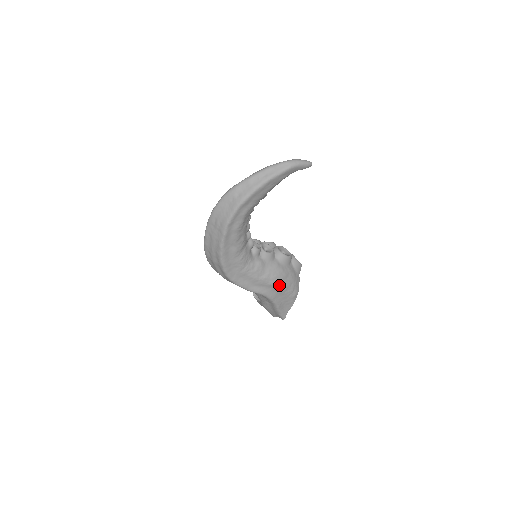
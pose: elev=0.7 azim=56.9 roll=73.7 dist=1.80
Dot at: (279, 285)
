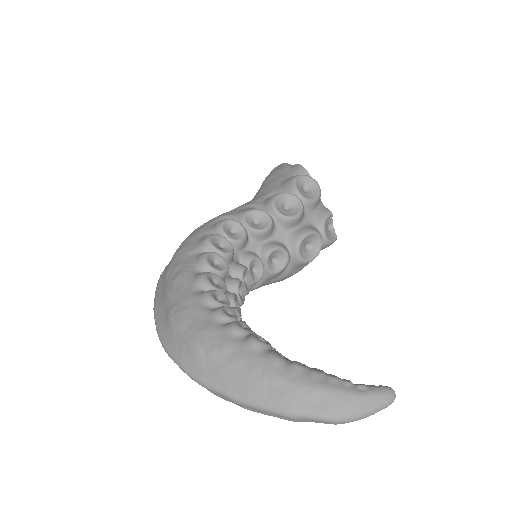
Dot at: occluded
